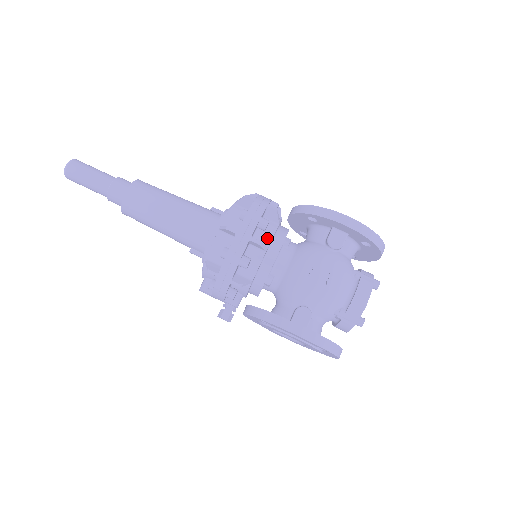
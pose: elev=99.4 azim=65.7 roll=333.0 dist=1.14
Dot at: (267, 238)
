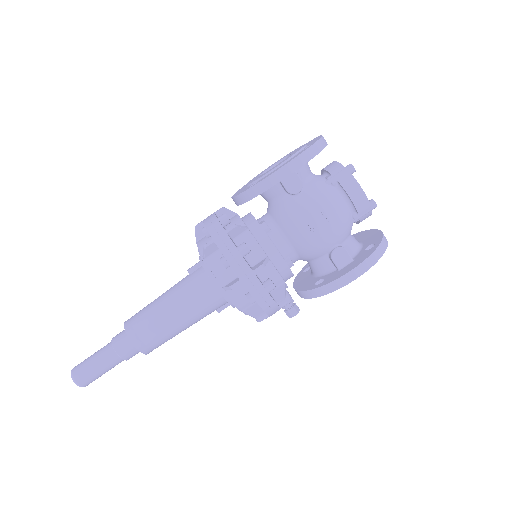
Dot at: (257, 251)
